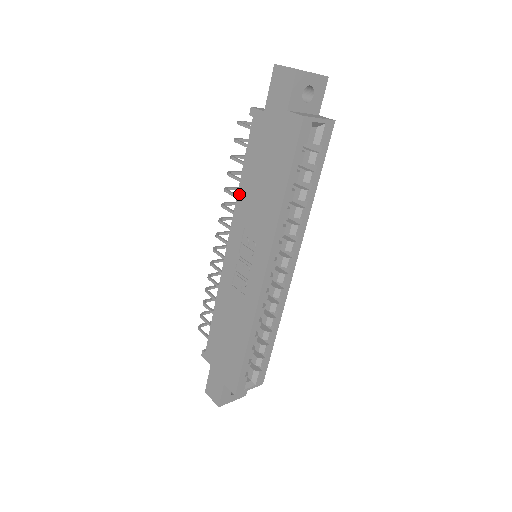
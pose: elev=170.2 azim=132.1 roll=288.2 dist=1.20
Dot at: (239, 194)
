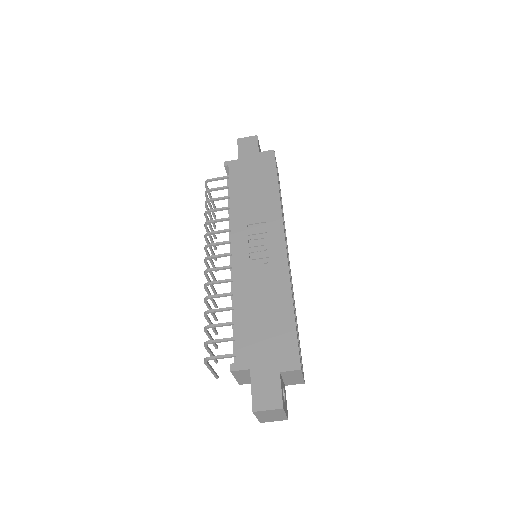
Dot at: (232, 208)
